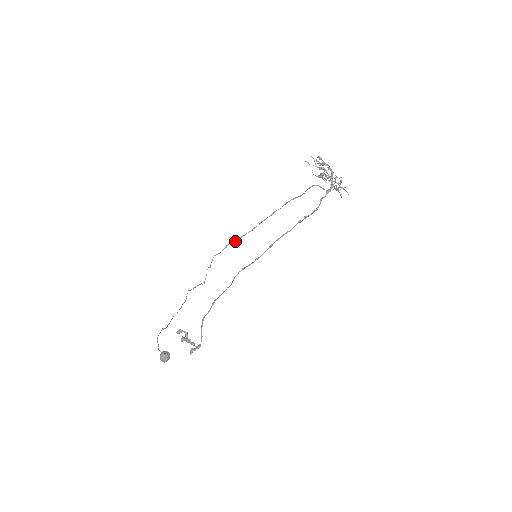
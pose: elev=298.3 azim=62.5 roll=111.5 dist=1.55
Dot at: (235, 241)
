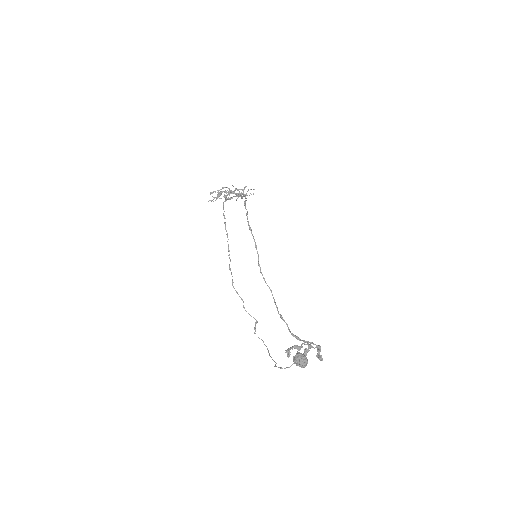
Dot at: occluded
